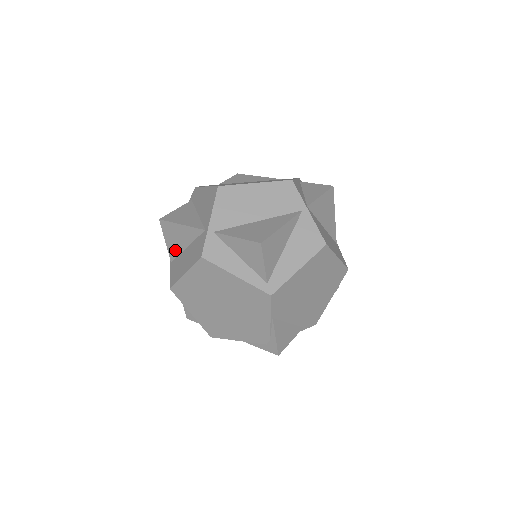
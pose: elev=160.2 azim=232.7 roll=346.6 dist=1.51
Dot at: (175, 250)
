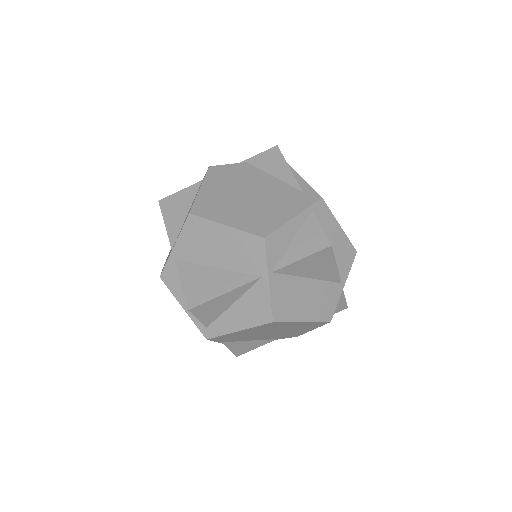
Dot at: occluded
